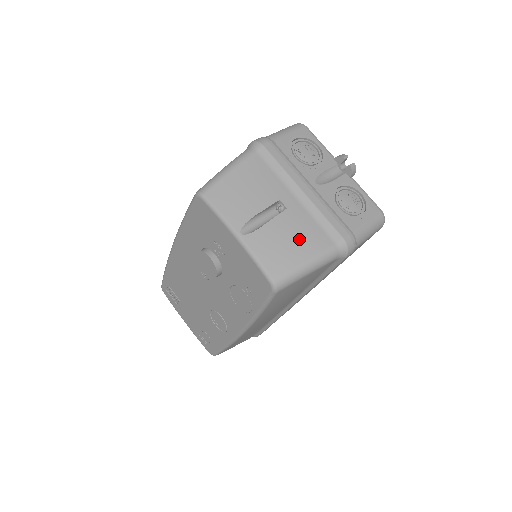
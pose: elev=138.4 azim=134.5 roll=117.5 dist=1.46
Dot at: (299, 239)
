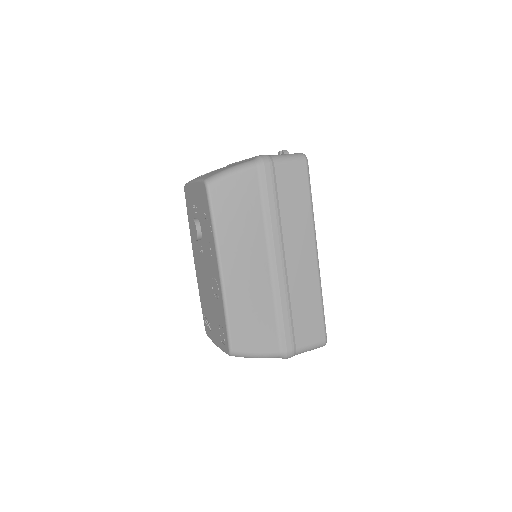
Dot at: (229, 166)
